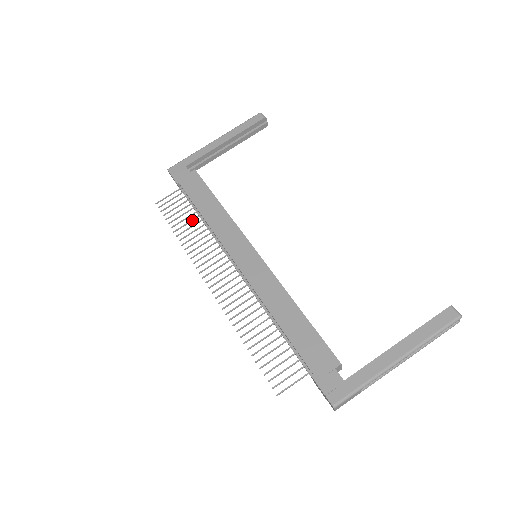
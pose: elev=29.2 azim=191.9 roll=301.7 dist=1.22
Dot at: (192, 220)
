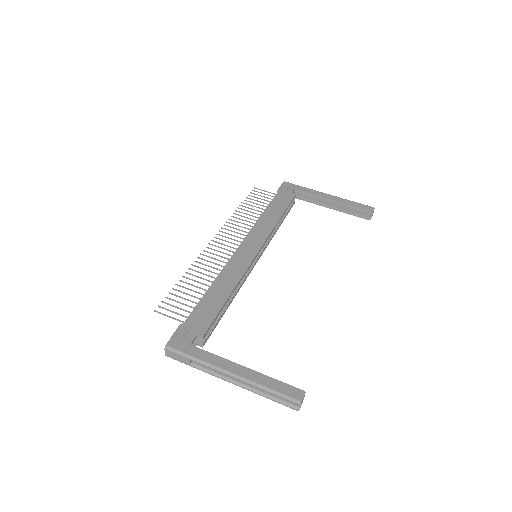
Dot at: (256, 210)
